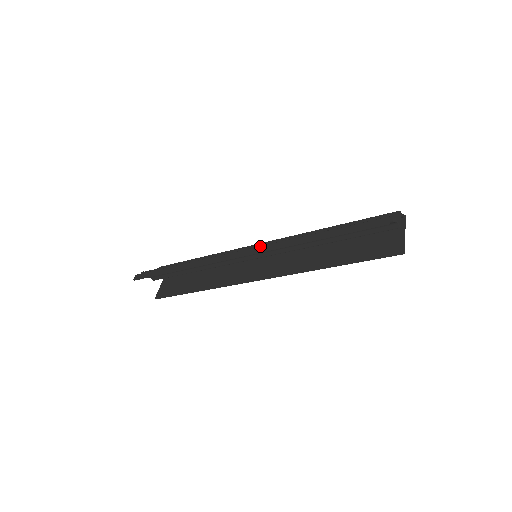
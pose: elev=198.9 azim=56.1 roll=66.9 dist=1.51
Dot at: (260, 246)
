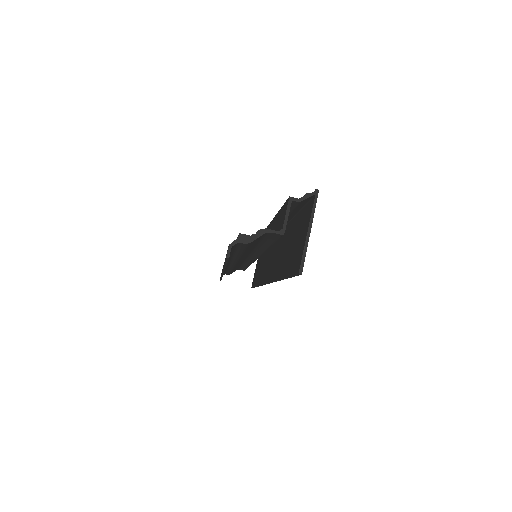
Dot at: occluded
